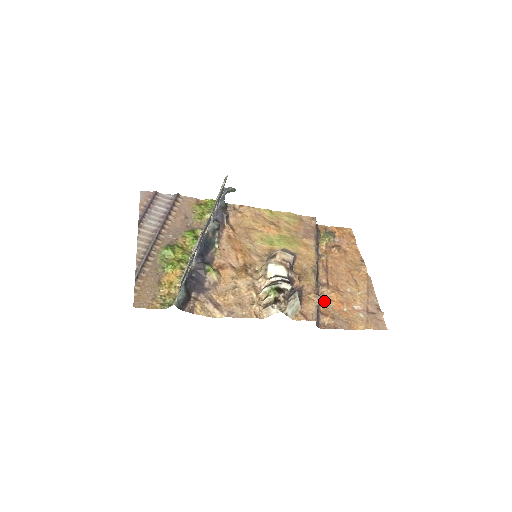
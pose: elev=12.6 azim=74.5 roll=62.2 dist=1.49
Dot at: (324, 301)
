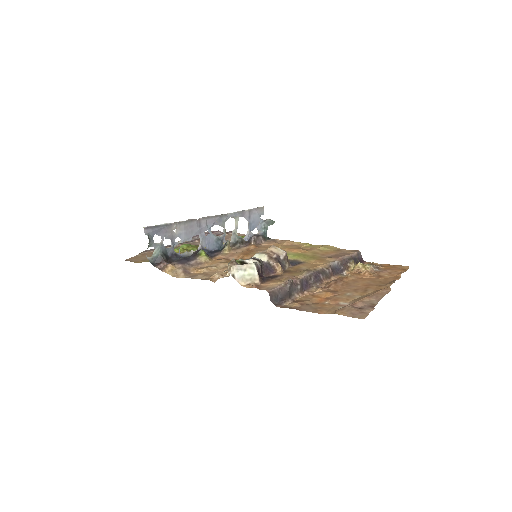
Dot at: (308, 296)
